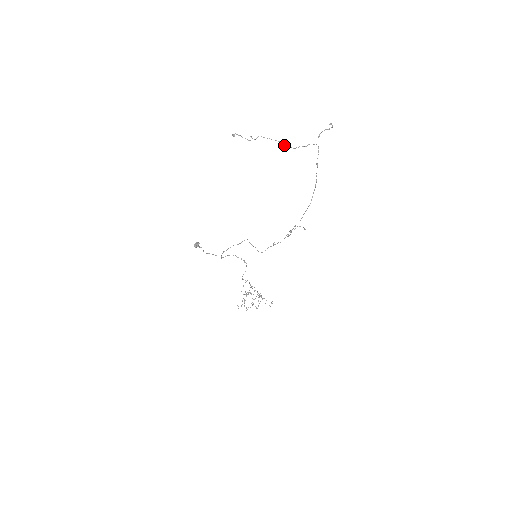
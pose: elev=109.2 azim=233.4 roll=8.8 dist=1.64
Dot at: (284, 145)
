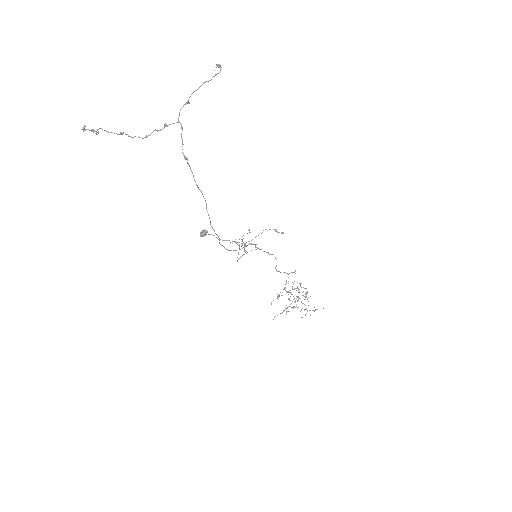
Dot at: (129, 136)
